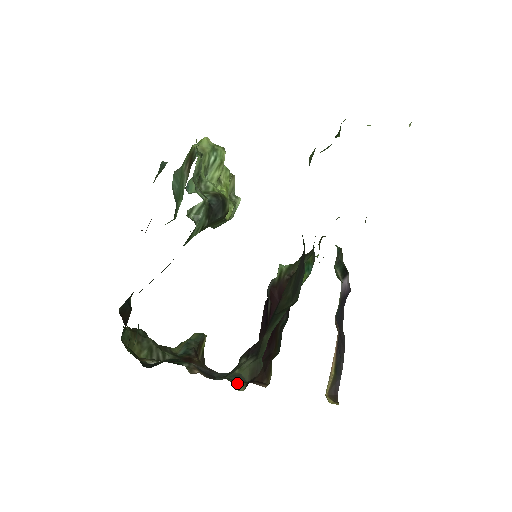
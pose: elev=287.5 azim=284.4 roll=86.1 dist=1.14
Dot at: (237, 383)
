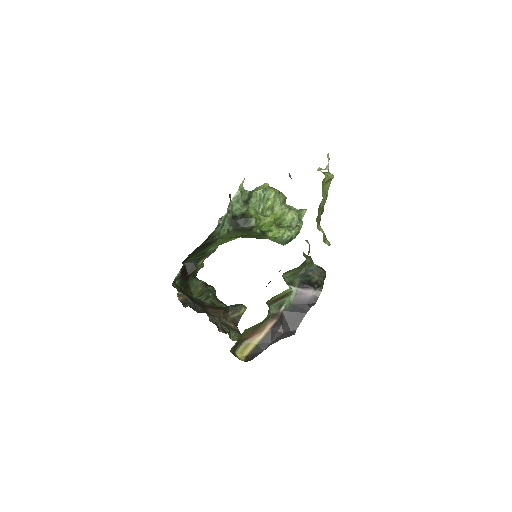
Dot at: (238, 338)
